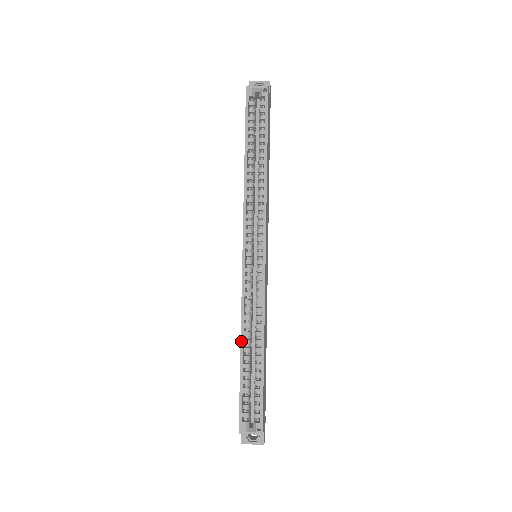
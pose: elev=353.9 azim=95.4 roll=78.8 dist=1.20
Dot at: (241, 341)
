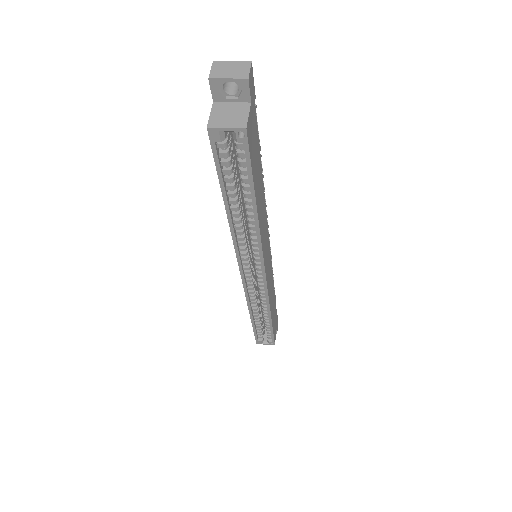
Dot at: (250, 315)
